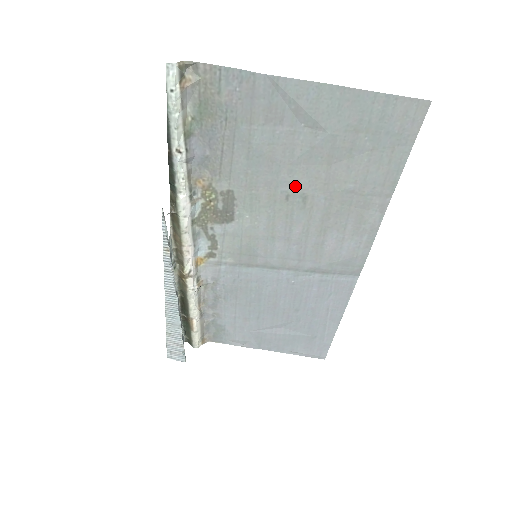
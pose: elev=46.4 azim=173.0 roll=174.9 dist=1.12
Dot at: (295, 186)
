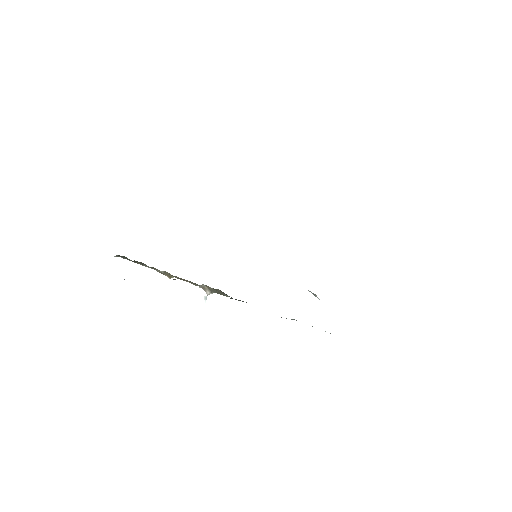
Dot at: occluded
